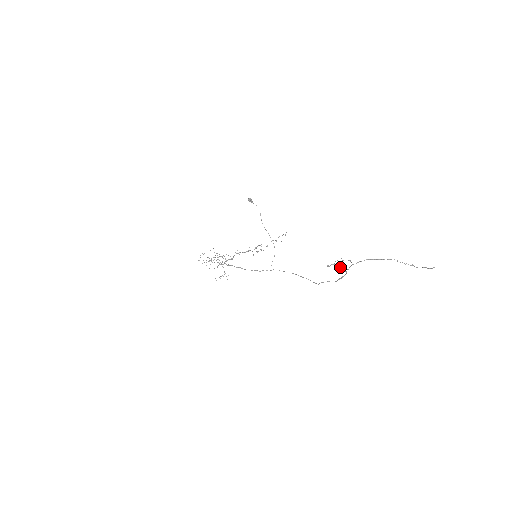
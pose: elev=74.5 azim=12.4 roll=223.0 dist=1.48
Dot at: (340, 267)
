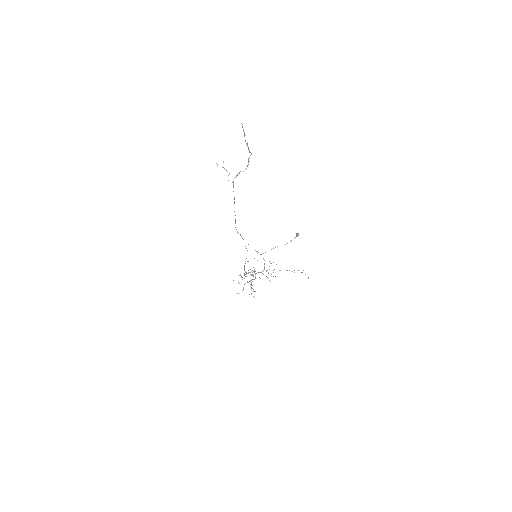
Dot at: (229, 174)
